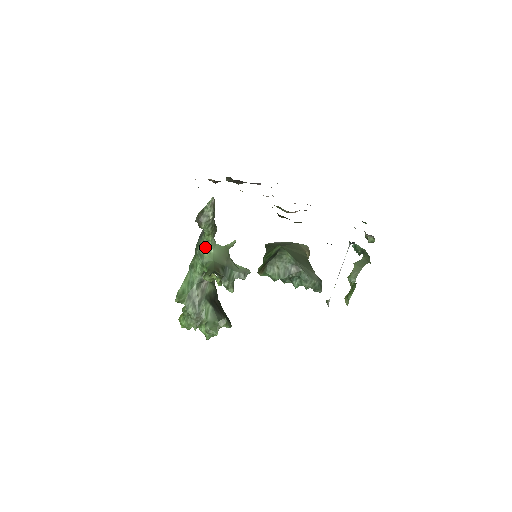
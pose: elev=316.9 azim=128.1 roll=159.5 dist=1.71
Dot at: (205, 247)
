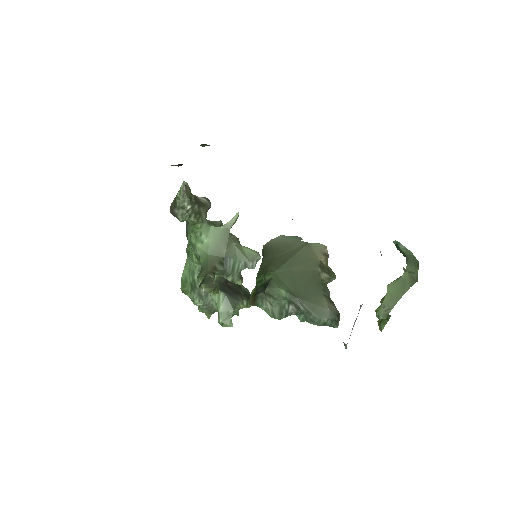
Dot at: (195, 236)
